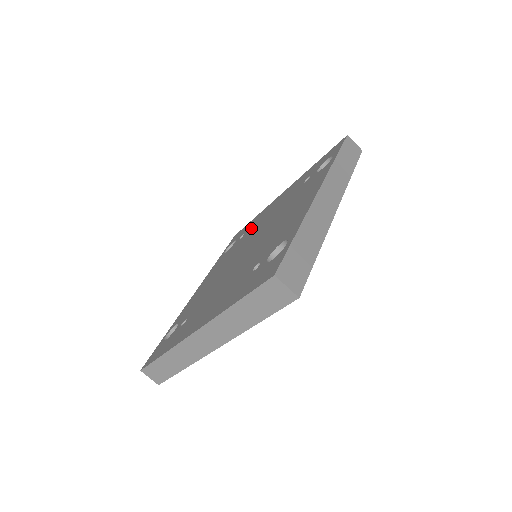
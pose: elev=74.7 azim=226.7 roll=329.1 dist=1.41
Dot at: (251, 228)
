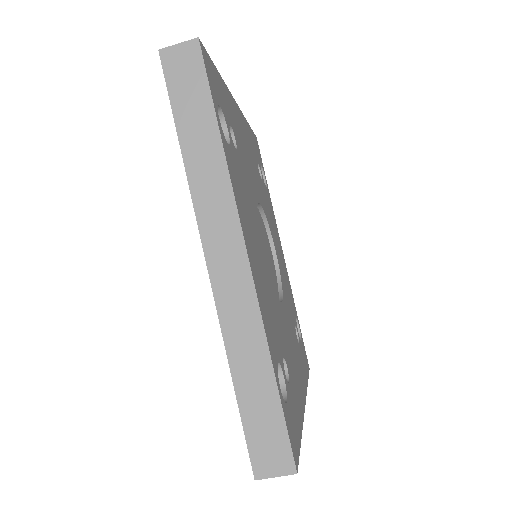
Dot at: occluded
